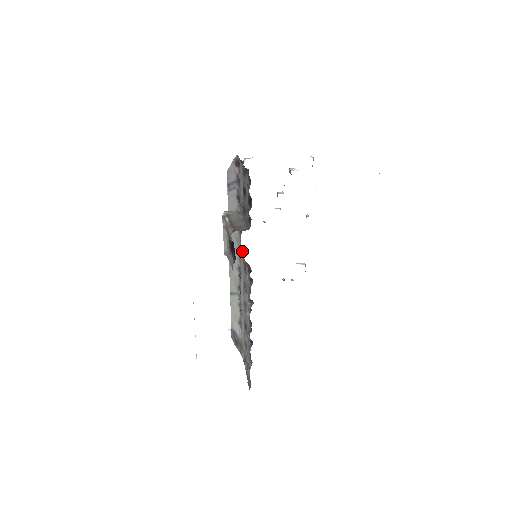
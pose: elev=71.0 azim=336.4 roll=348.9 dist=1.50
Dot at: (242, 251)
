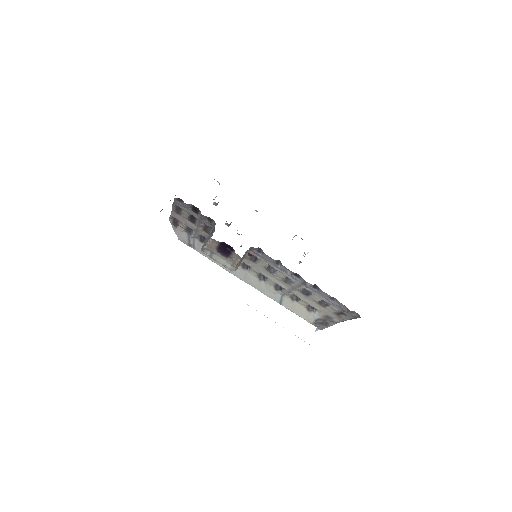
Dot at: (245, 265)
